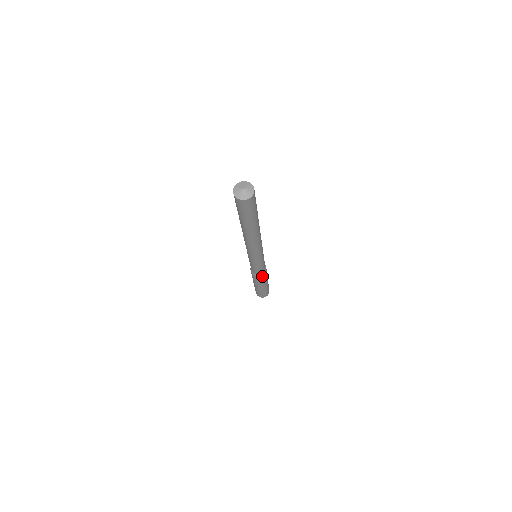
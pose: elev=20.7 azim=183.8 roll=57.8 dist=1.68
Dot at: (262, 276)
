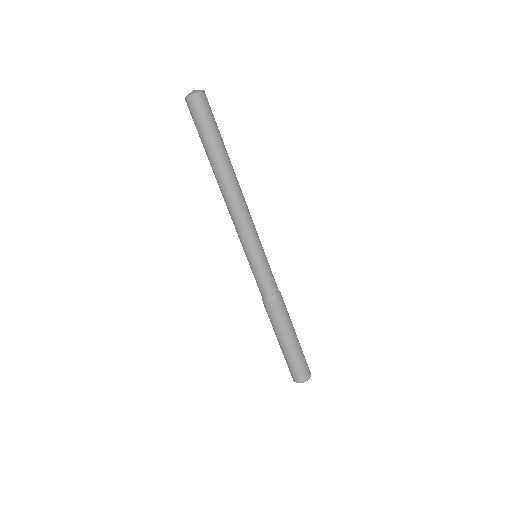
Dot at: (281, 300)
